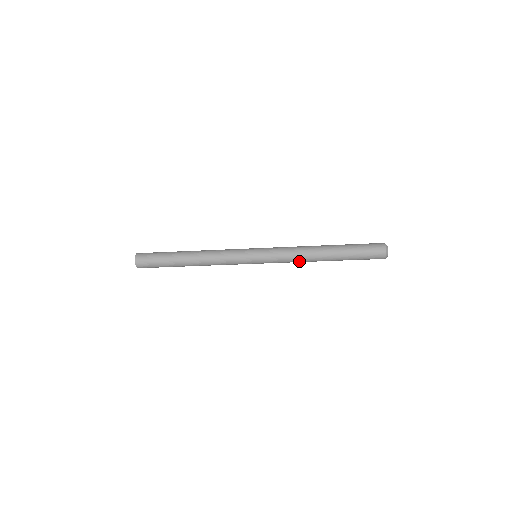
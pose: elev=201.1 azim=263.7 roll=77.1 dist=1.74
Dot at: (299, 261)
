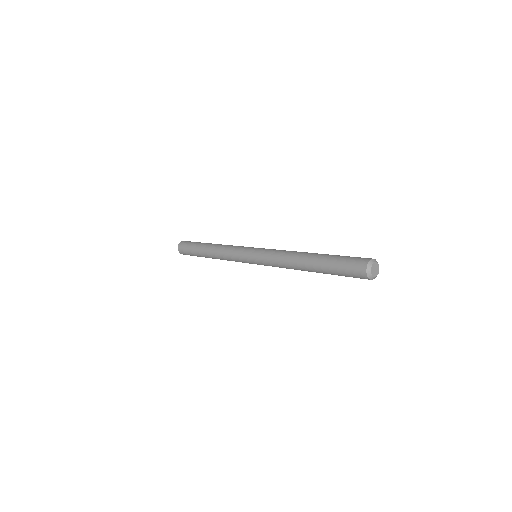
Dot at: occluded
